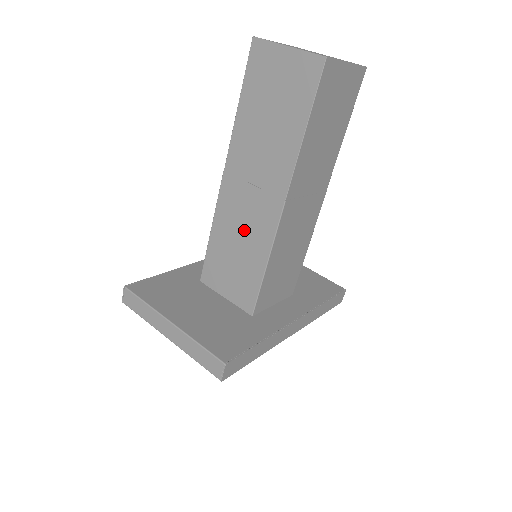
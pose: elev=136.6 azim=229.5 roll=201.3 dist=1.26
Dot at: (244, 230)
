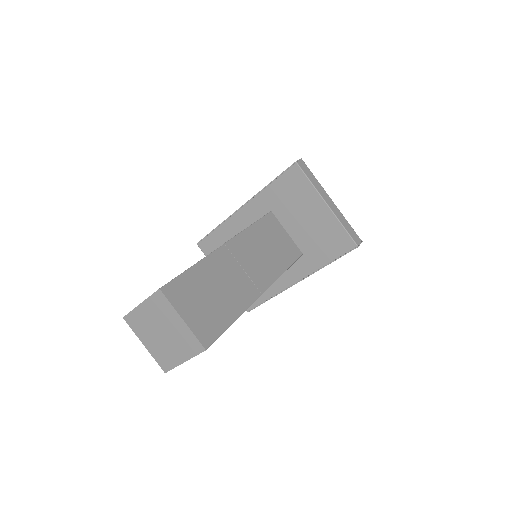
Dot at: occluded
